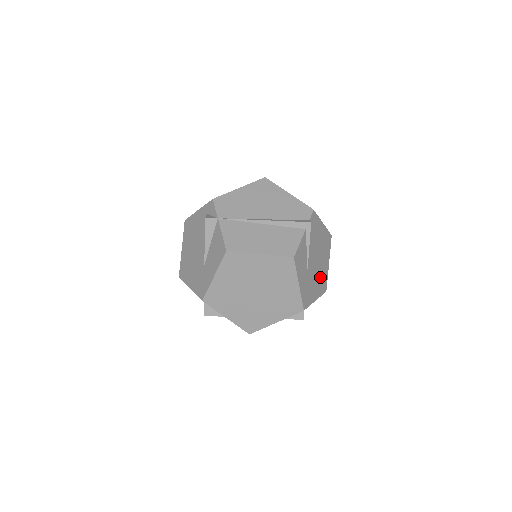
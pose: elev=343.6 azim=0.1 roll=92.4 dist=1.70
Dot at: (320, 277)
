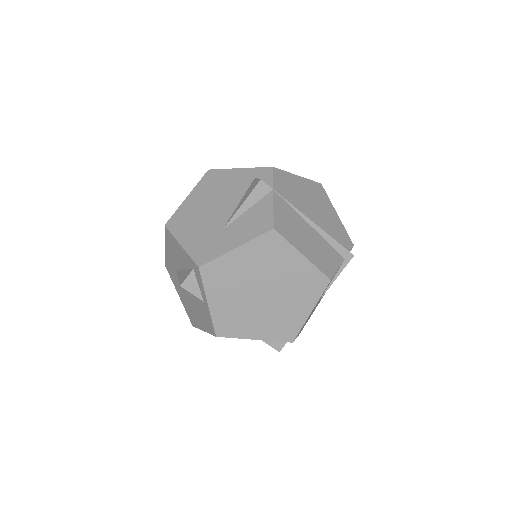
Dot at: occluded
